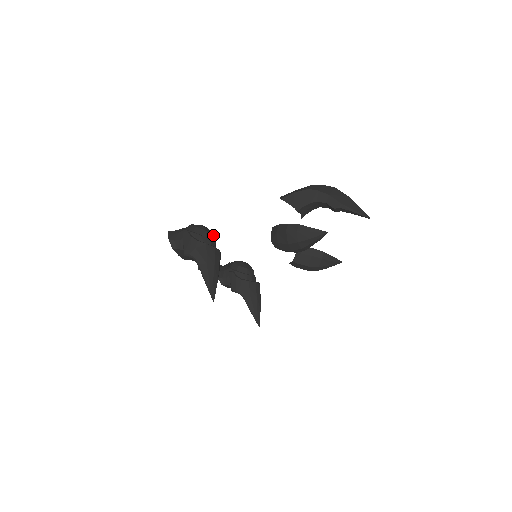
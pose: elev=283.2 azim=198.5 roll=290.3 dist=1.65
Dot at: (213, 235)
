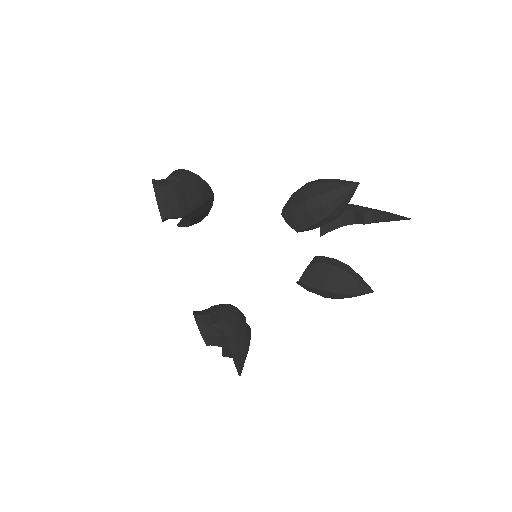
Dot at: occluded
